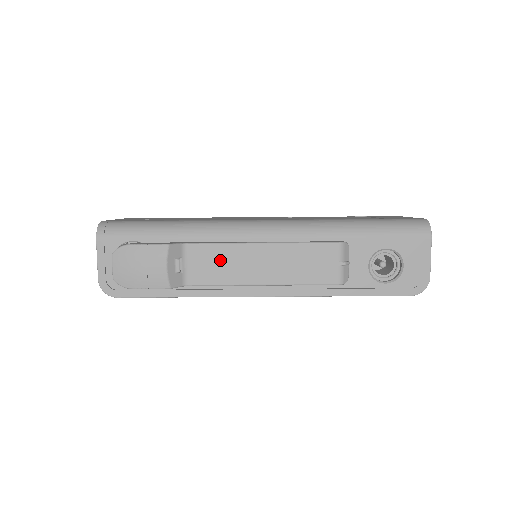
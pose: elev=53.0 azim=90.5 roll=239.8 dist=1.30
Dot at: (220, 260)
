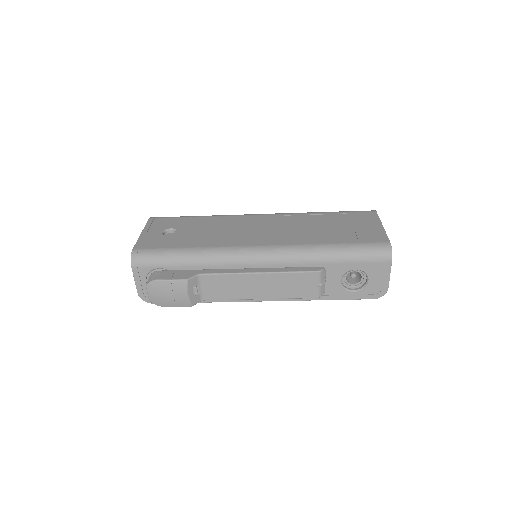
Dot at: (227, 284)
